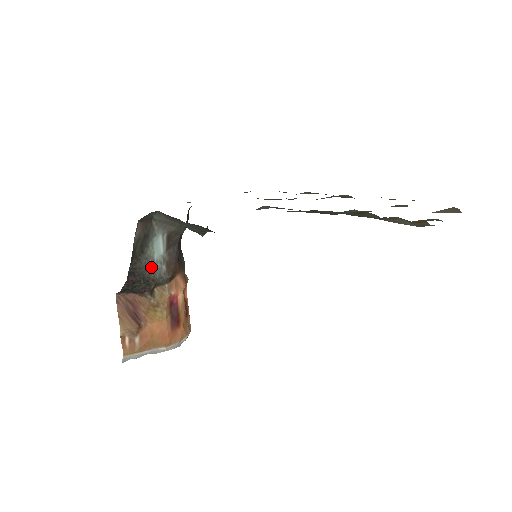
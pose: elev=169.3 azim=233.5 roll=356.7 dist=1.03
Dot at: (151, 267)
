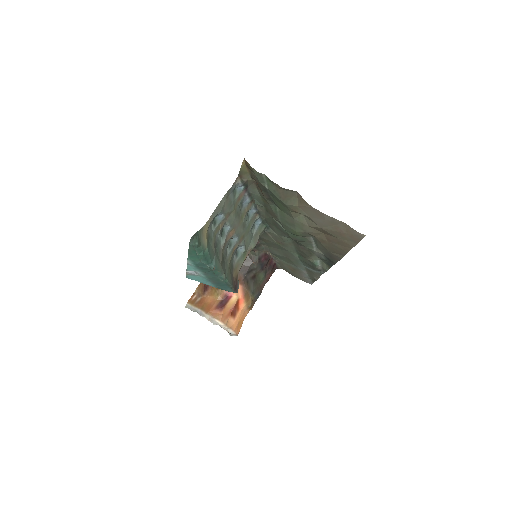
Dot at: occluded
